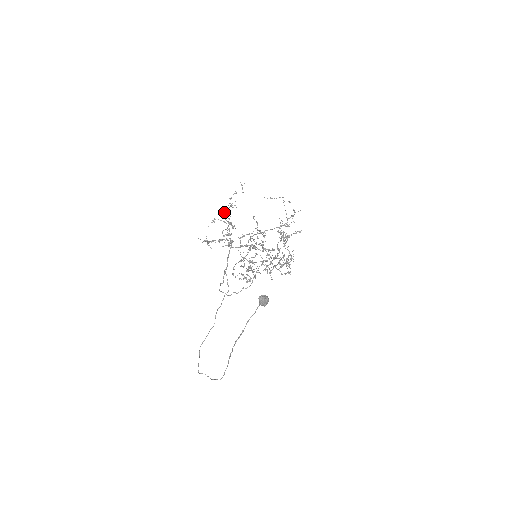
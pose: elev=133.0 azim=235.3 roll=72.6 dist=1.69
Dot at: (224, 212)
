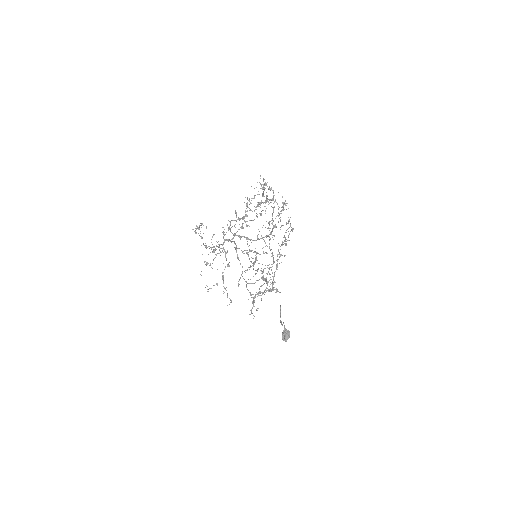
Dot at: occluded
